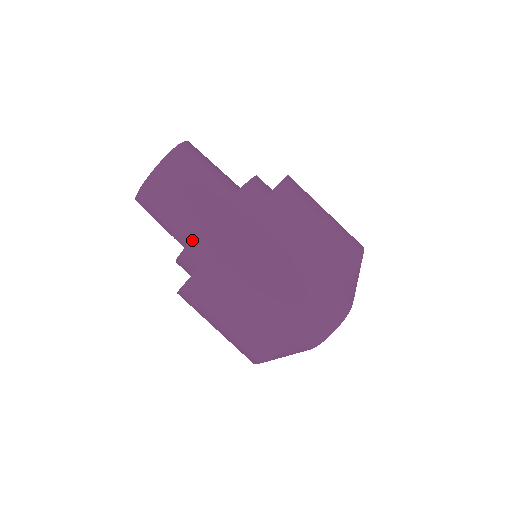
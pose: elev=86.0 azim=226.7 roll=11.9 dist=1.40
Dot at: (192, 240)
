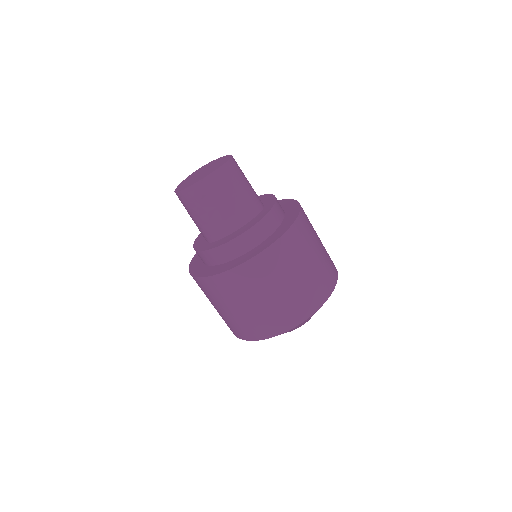
Dot at: (236, 238)
